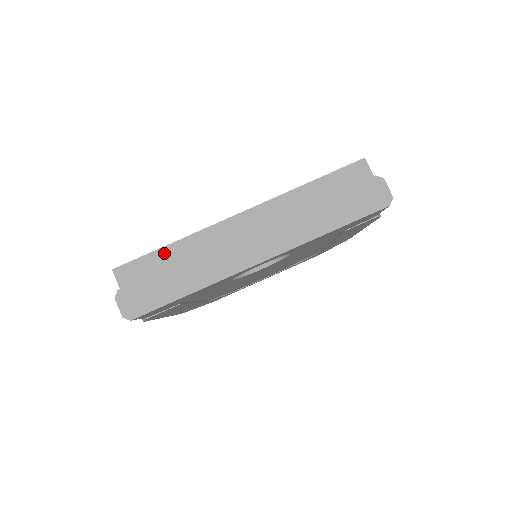
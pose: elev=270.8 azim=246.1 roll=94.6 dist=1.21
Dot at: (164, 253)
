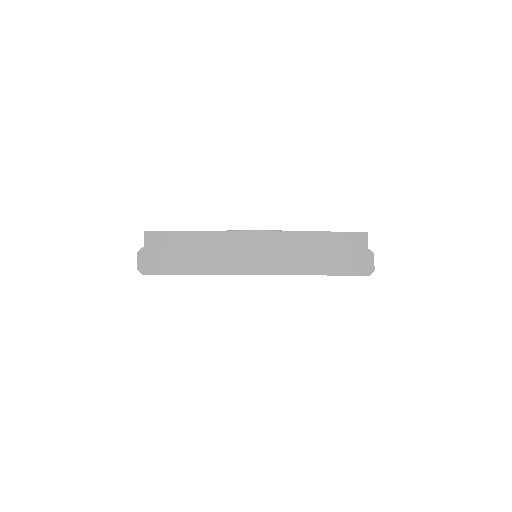
Dot at: (188, 236)
